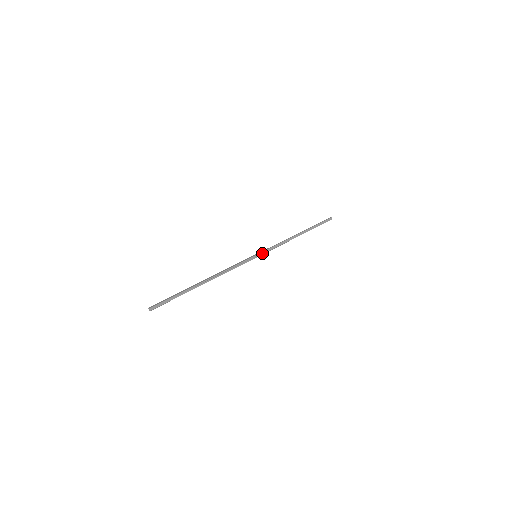
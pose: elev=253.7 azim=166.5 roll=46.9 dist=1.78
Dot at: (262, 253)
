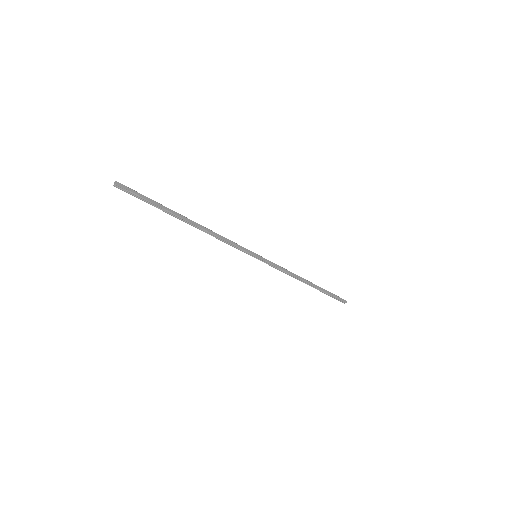
Dot at: (263, 260)
